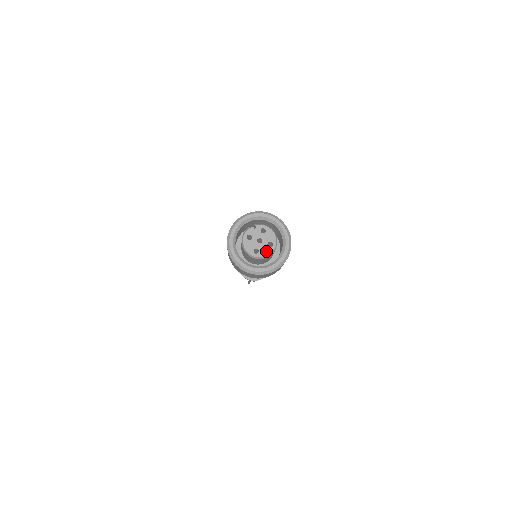
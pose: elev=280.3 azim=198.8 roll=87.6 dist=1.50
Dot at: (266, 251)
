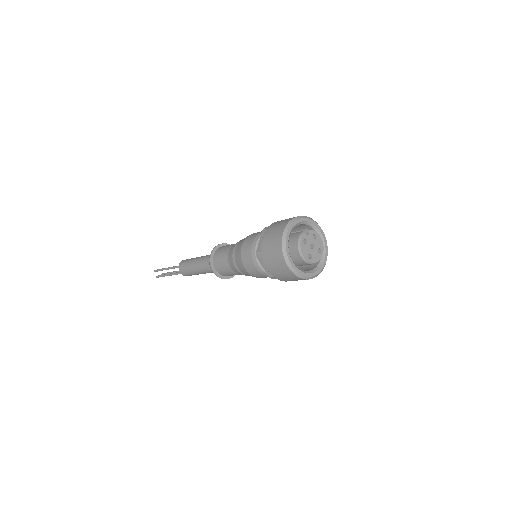
Dot at: (317, 257)
